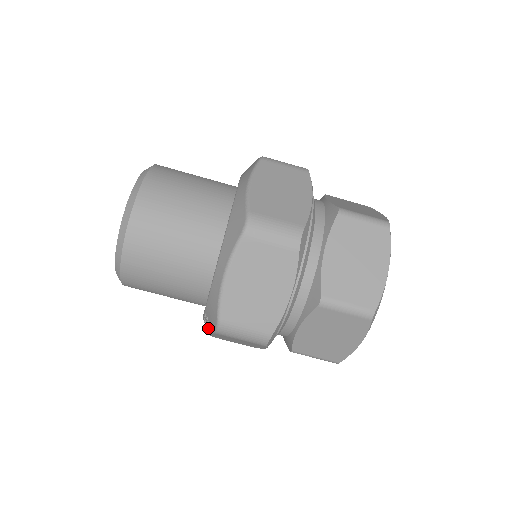
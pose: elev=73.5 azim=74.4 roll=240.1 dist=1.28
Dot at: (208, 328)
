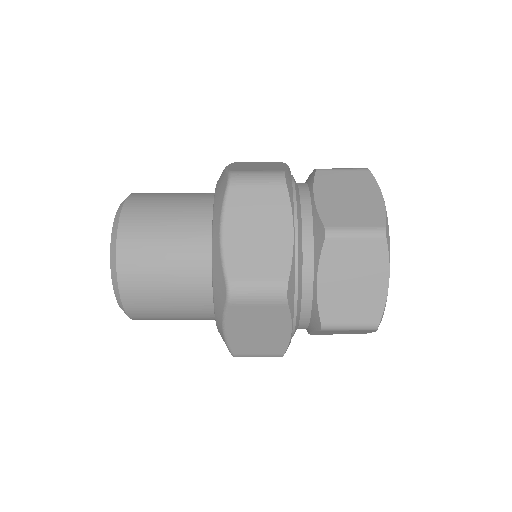
Dot at: occluded
